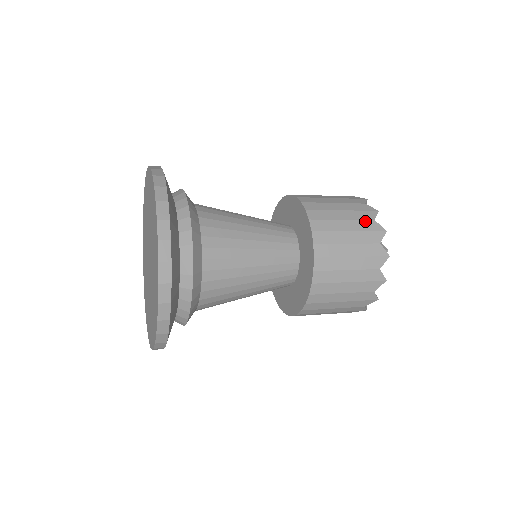
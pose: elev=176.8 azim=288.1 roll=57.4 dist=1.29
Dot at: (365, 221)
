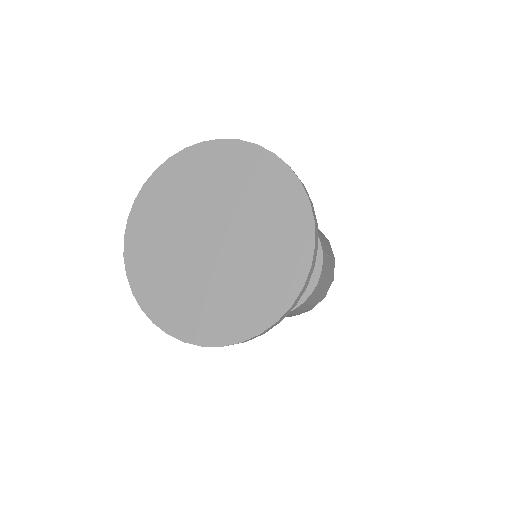
Dot at: (333, 269)
